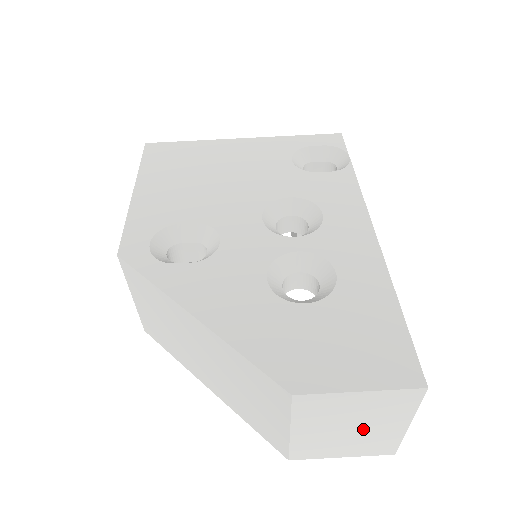
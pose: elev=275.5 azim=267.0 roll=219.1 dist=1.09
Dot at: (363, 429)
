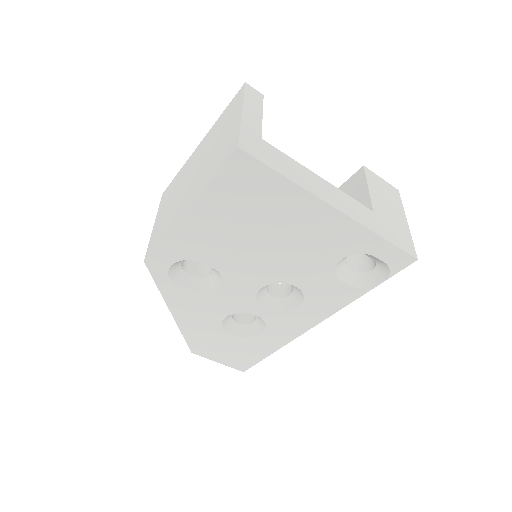
Dot at: occluded
